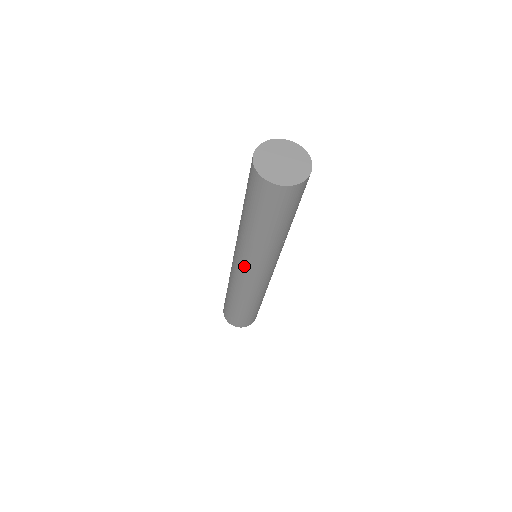
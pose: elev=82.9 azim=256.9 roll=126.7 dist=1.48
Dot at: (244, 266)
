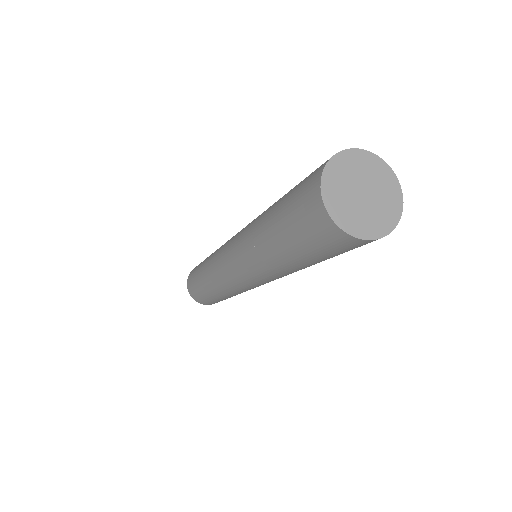
Dot at: (237, 268)
